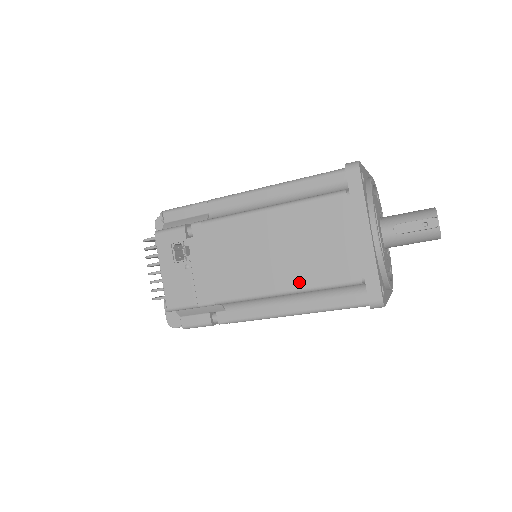
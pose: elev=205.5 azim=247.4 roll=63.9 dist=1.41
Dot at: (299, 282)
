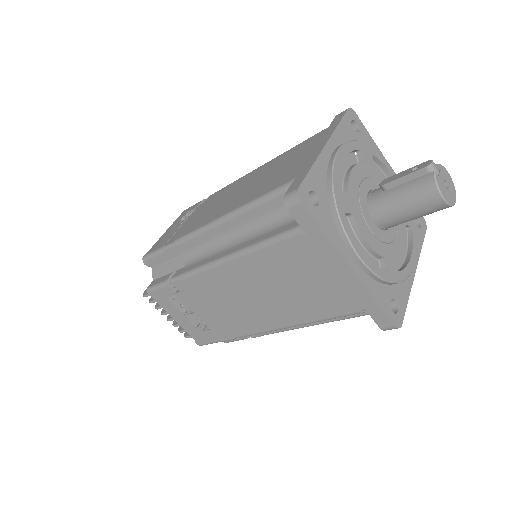
Dot at: (242, 202)
